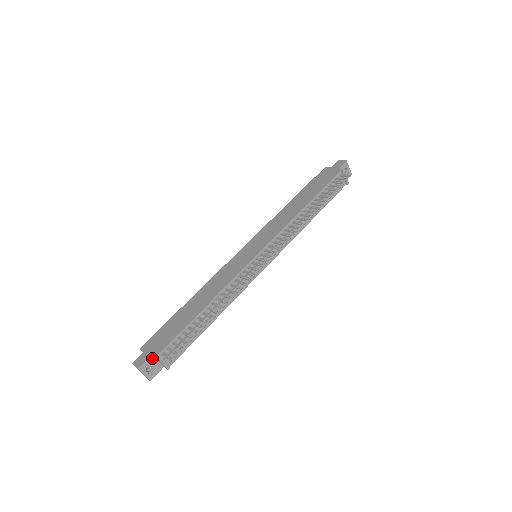
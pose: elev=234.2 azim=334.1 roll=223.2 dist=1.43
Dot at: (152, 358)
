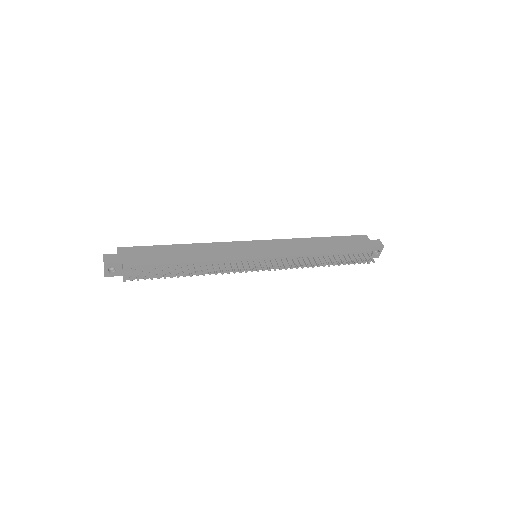
Dot at: (120, 265)
